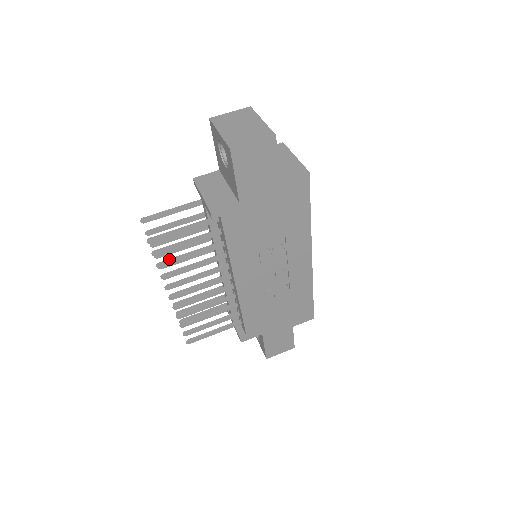
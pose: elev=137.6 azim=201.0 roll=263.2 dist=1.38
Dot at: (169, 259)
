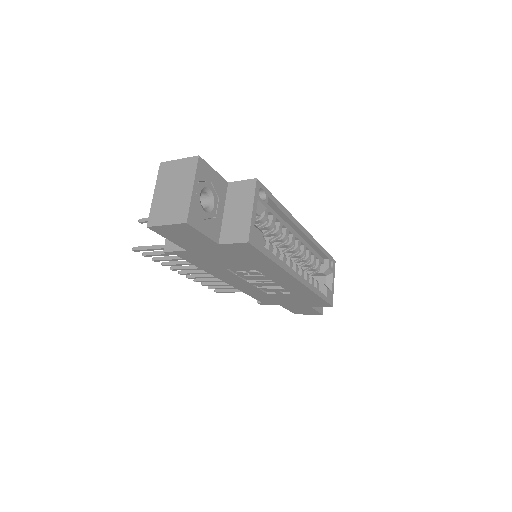
Dot at: (161, 257)
